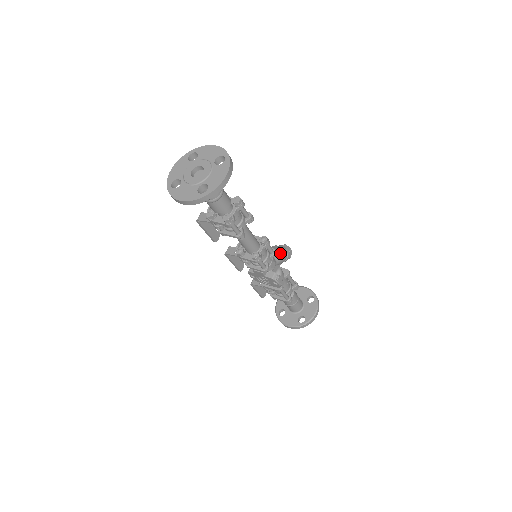
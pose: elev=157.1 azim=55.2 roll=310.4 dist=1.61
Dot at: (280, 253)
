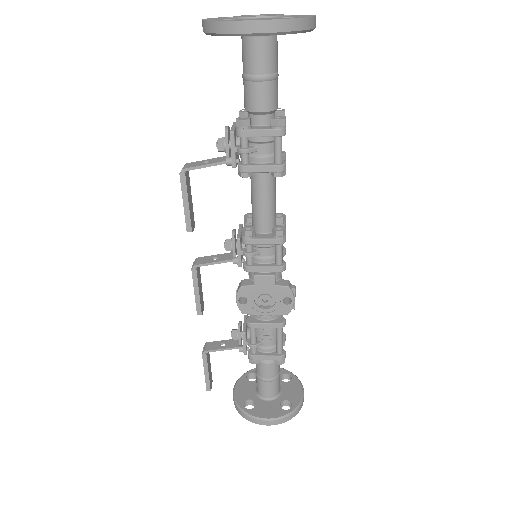
Dot at: occluded
